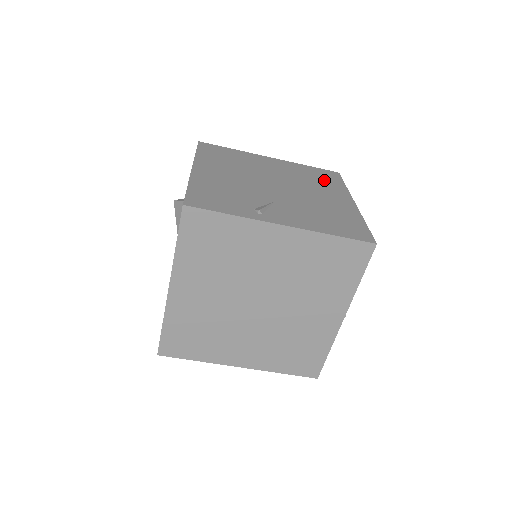
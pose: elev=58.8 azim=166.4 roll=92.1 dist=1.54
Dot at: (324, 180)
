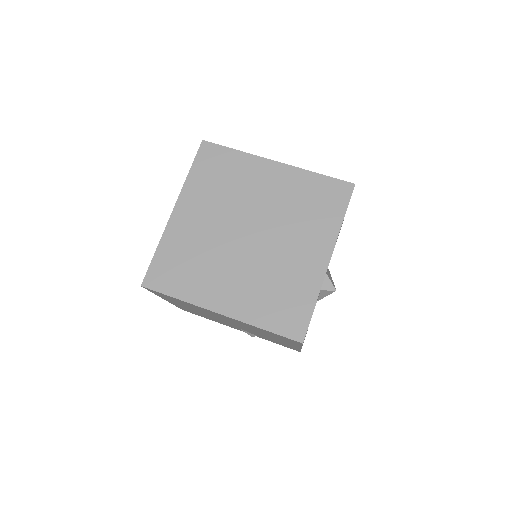
Dot at: occluded
